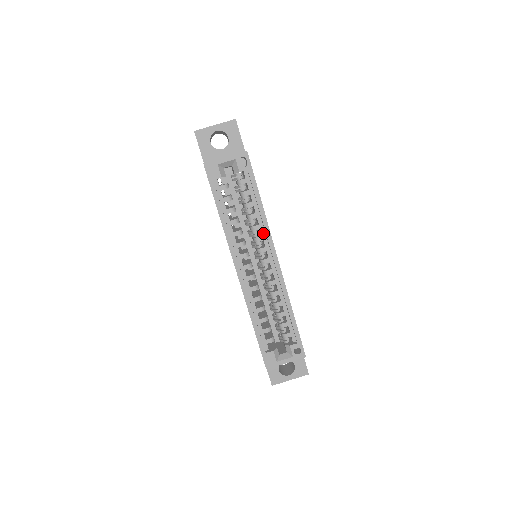
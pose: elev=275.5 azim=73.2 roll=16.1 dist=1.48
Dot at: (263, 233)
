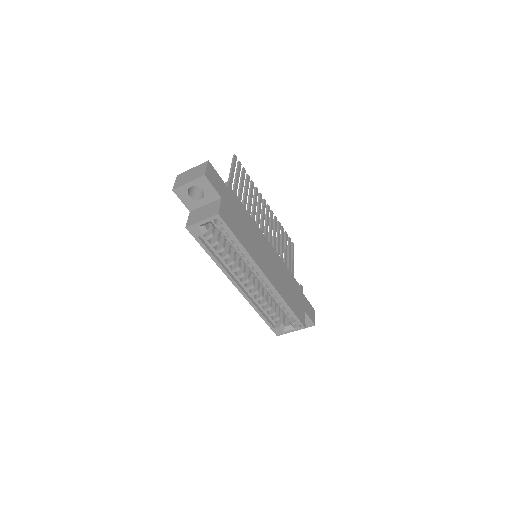
Dot at: (251, 262)
